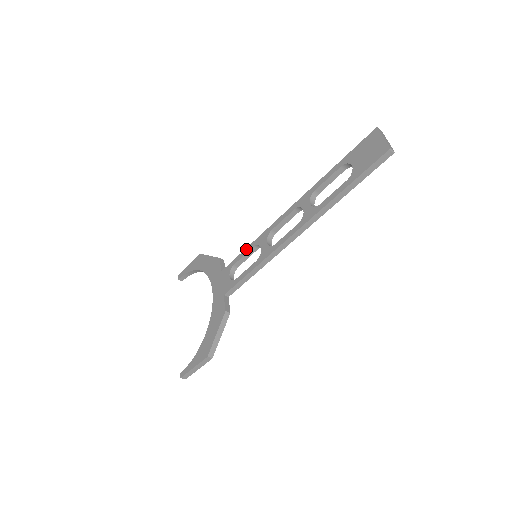
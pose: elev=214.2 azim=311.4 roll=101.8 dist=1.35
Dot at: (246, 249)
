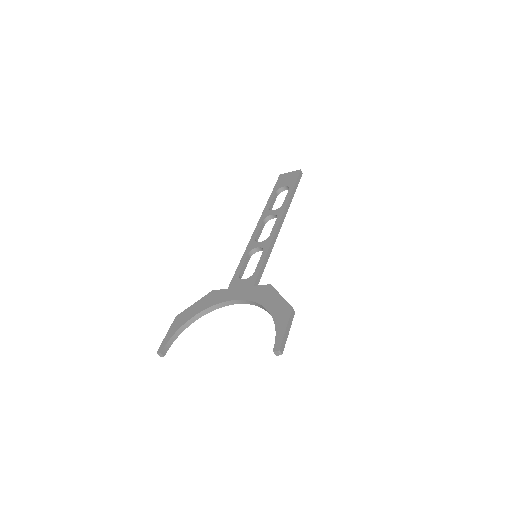
Dot at: (241, 260)
